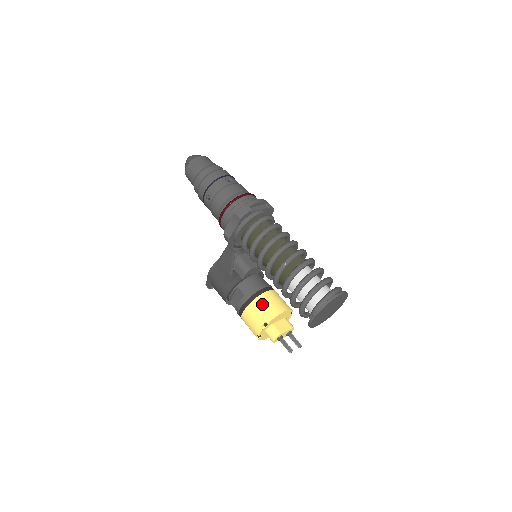
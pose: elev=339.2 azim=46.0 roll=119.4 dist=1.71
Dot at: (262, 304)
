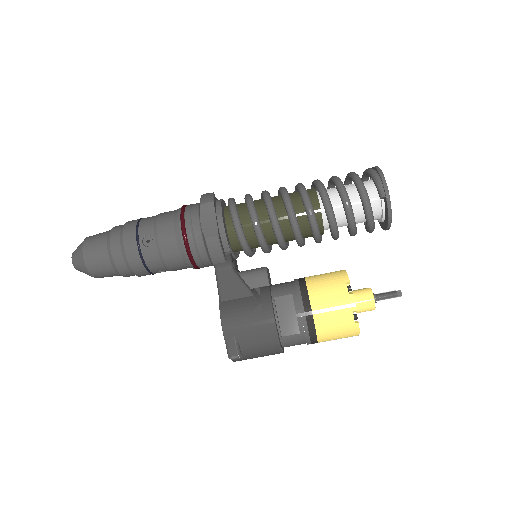
Dot at: (319, 279)
